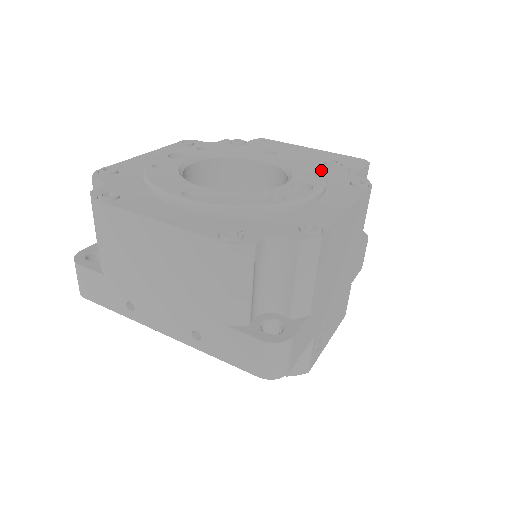
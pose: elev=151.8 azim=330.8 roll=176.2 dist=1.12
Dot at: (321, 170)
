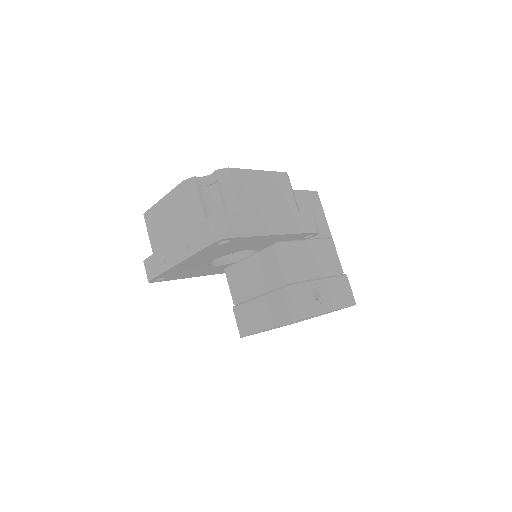
Dot at: occluded
